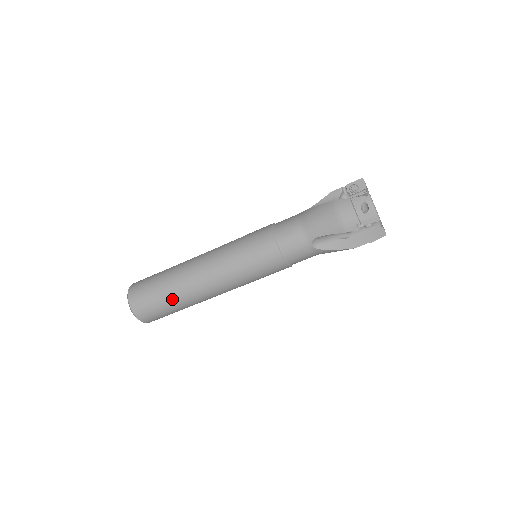
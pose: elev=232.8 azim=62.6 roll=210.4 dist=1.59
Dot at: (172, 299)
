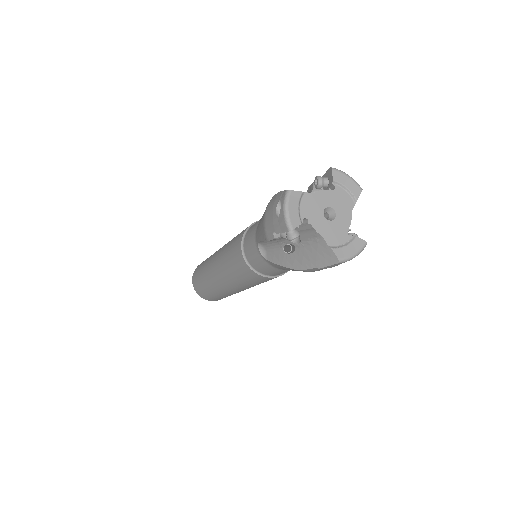
Dot at: (204, 281)
